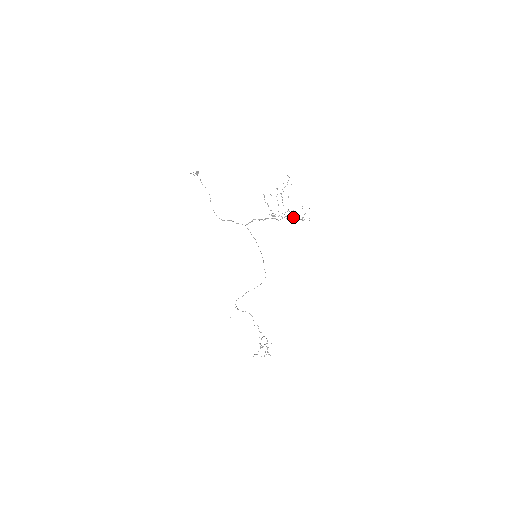
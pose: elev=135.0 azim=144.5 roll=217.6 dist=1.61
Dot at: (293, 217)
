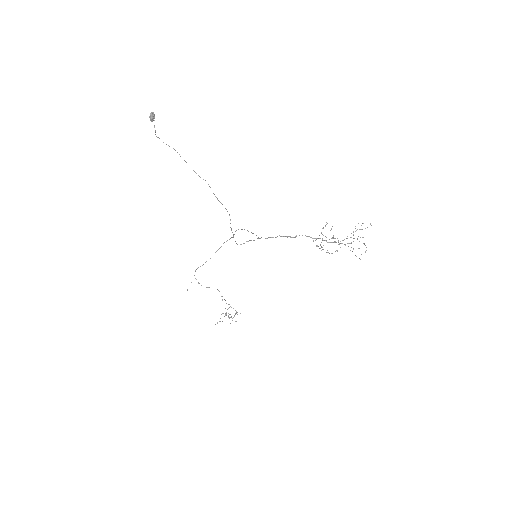
Dot at: occluded
